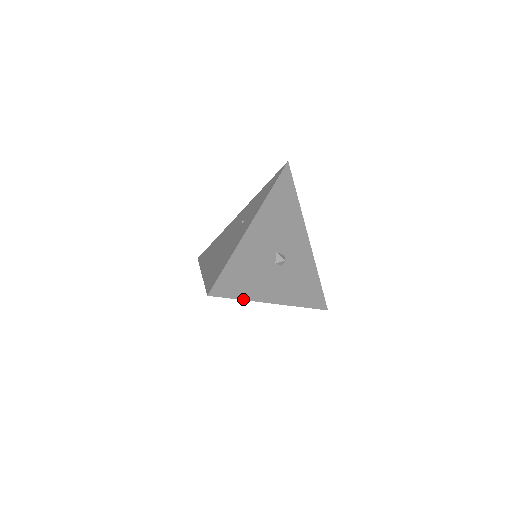
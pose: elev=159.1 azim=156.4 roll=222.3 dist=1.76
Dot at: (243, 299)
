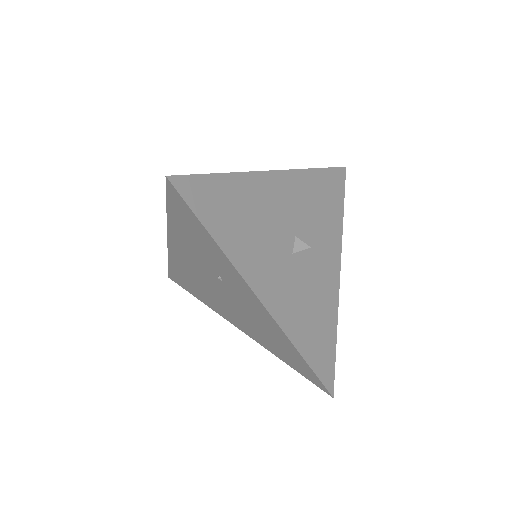
Dot at: (336, 332)
